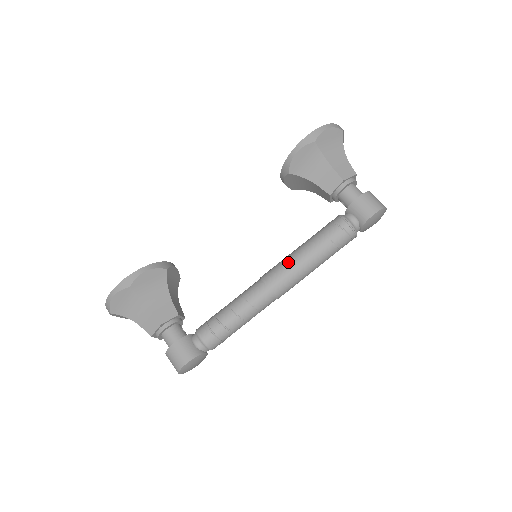
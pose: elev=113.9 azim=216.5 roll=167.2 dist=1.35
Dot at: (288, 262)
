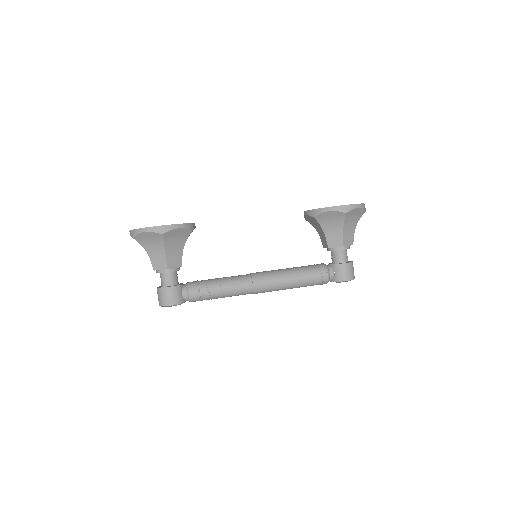
Dot at: (276, 277)
